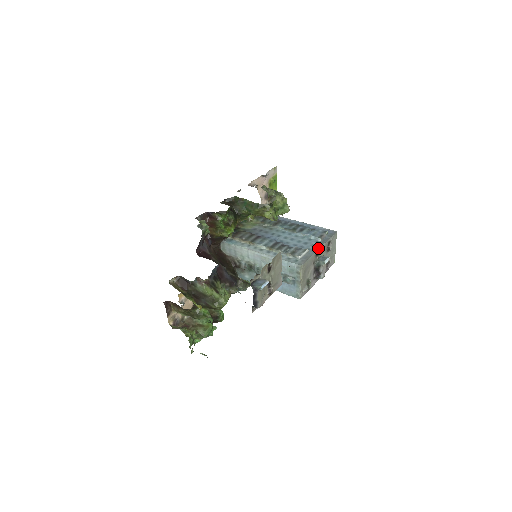
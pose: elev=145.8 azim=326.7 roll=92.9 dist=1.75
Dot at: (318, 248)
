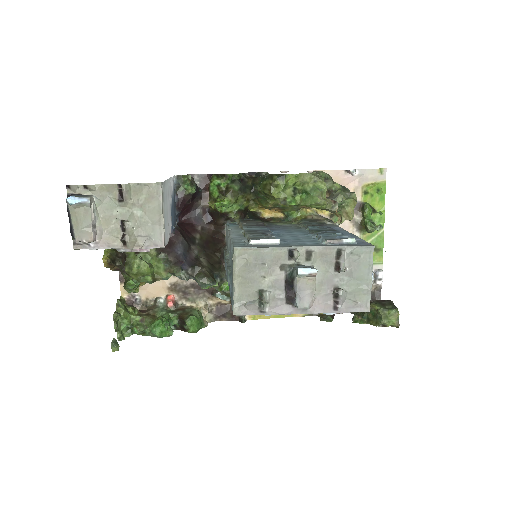
Dot at: (298, 245)
